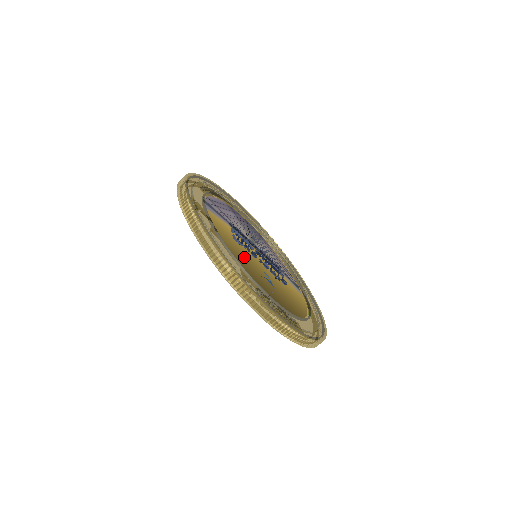
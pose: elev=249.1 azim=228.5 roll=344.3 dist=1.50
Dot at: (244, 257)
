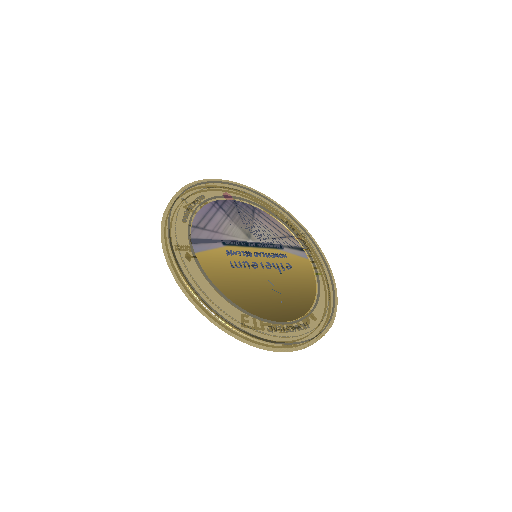
Dot at: (247, 285)
